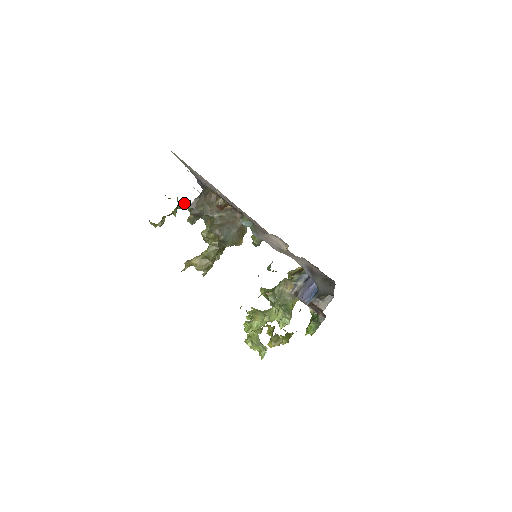
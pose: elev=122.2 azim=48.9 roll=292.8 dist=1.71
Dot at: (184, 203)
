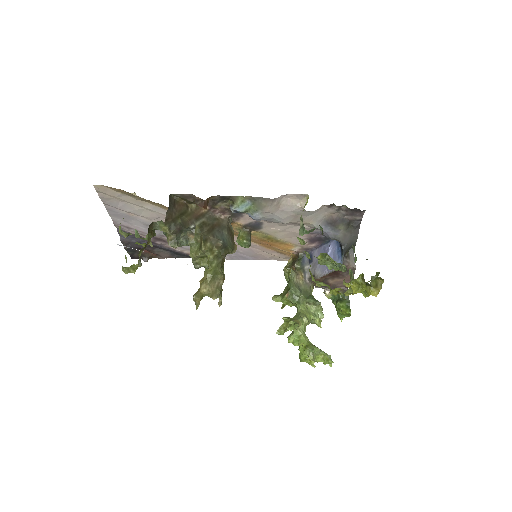
Dot at: (153, 228)
